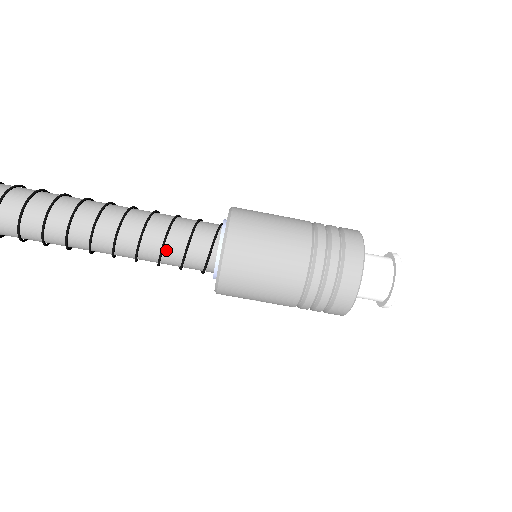
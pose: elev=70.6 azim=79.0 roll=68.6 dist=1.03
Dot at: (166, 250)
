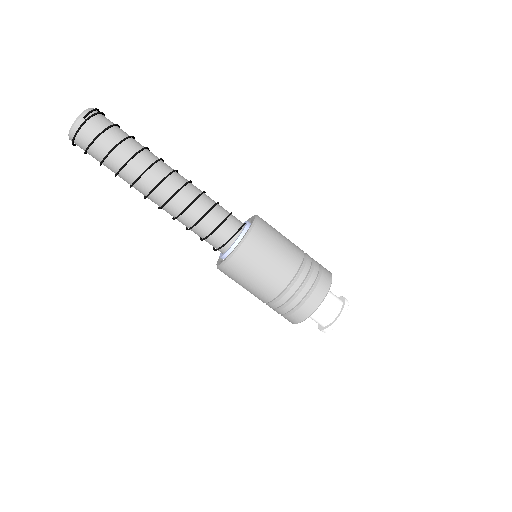
Dot at: (200, 224)
